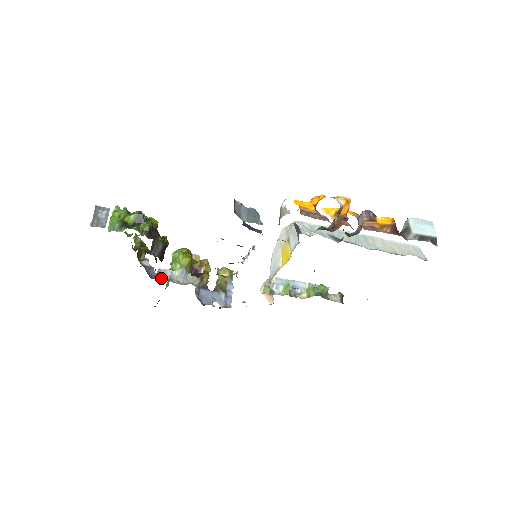
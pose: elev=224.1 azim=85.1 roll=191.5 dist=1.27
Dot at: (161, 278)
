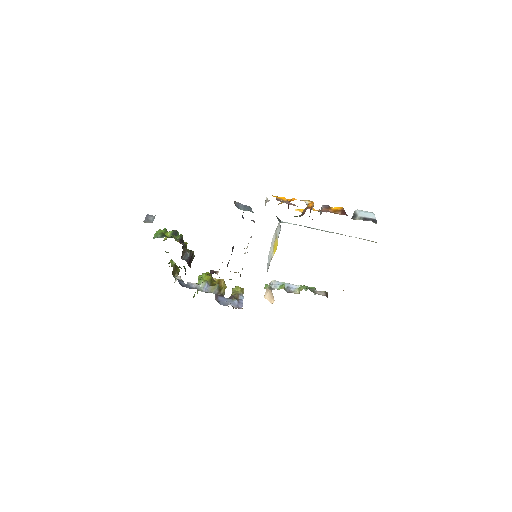
Dot at: (189, 287)
